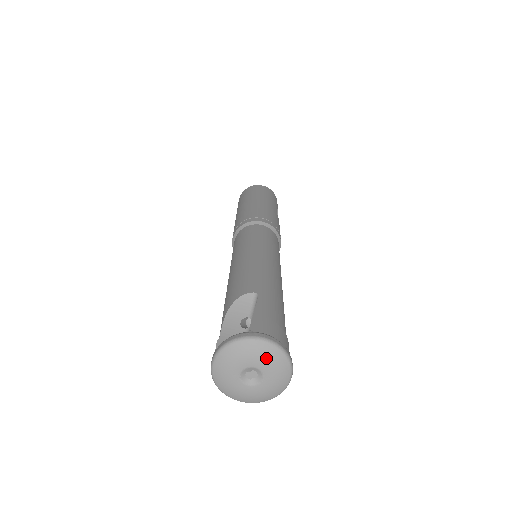
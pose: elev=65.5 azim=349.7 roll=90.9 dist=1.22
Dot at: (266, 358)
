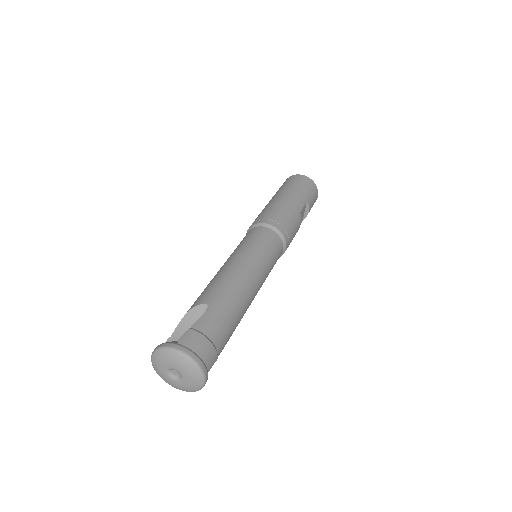
Dot at: (182, 366)
